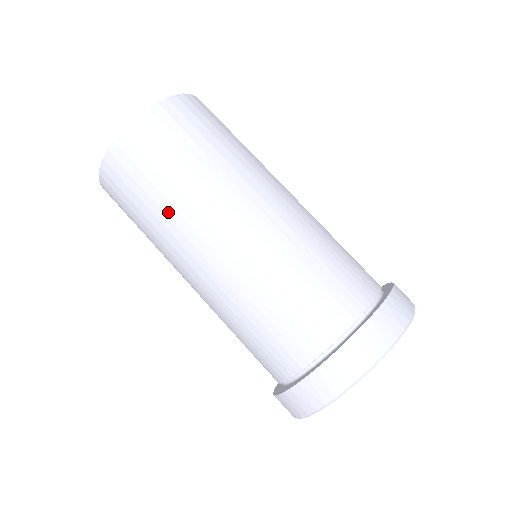
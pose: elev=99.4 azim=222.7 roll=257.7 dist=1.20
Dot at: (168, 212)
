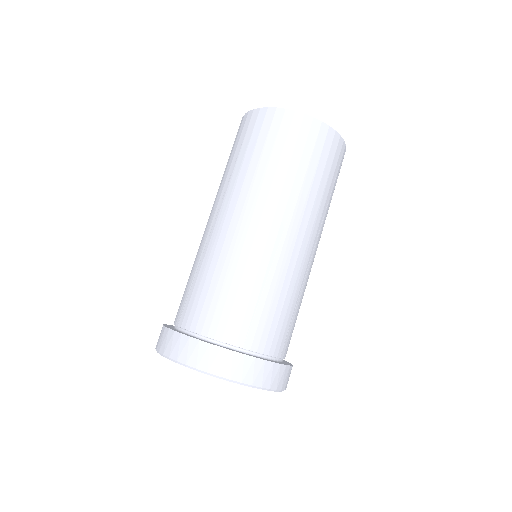
Dot at: (286, 183)
